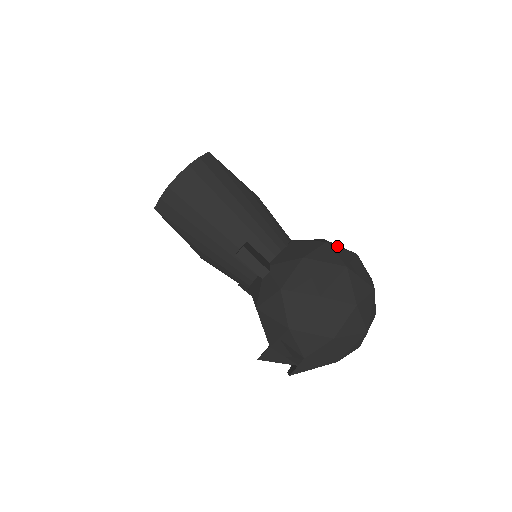
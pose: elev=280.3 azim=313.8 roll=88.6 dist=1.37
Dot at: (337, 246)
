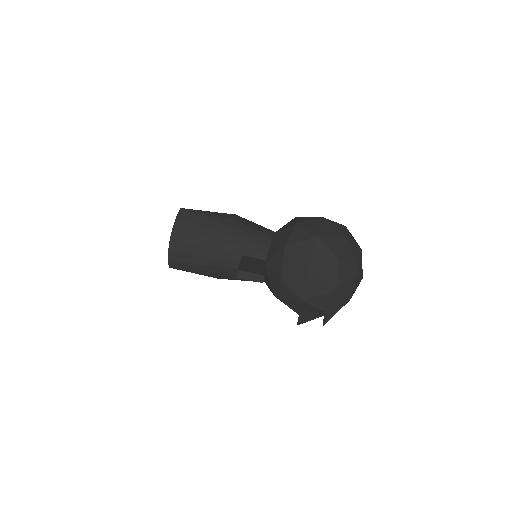
Dot at: (305, 222)
